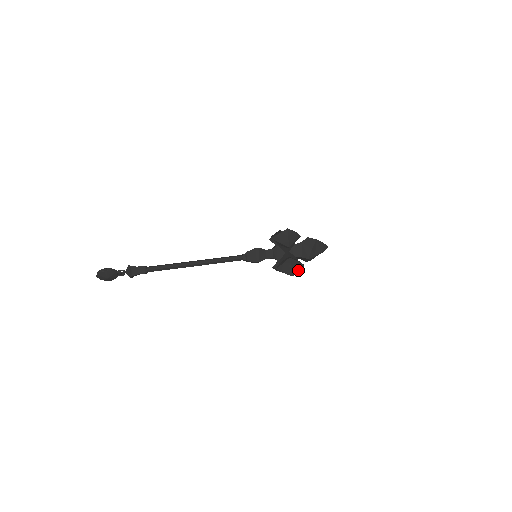
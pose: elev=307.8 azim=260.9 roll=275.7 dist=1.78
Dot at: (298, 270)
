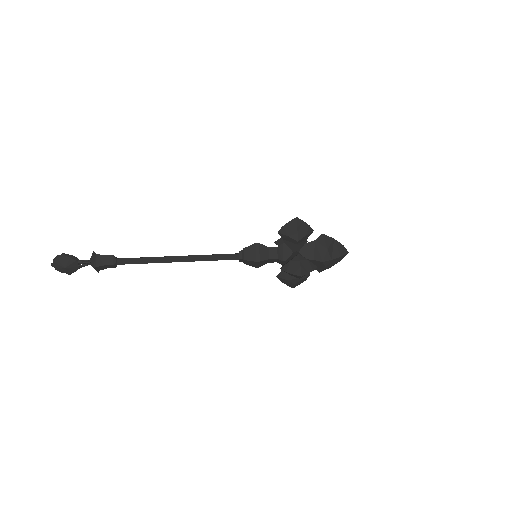
Dot at: (309, 270)
